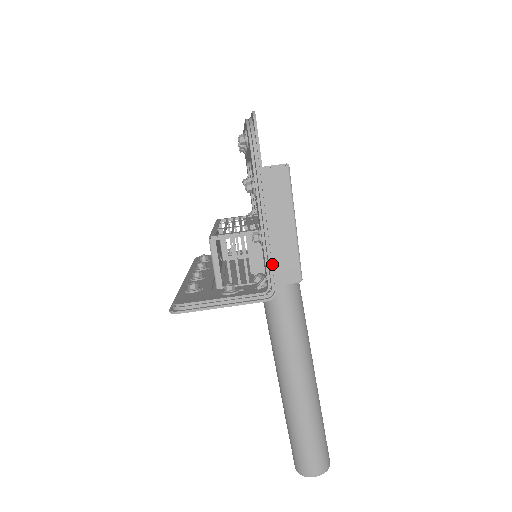
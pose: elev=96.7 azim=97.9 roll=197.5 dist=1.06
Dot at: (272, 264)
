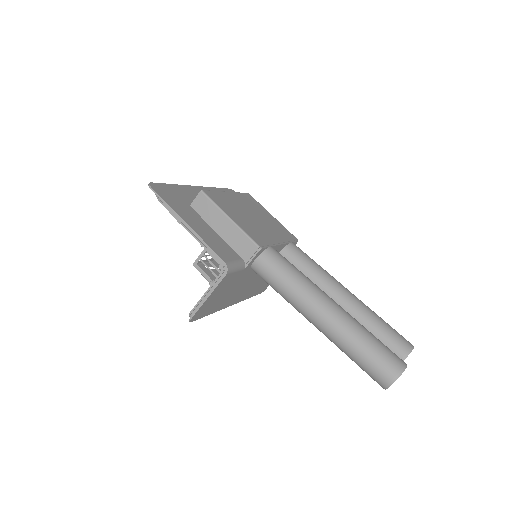
Dot at: (212, 251)
